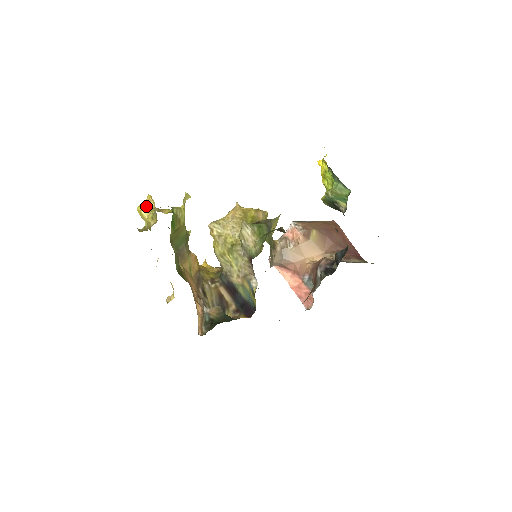
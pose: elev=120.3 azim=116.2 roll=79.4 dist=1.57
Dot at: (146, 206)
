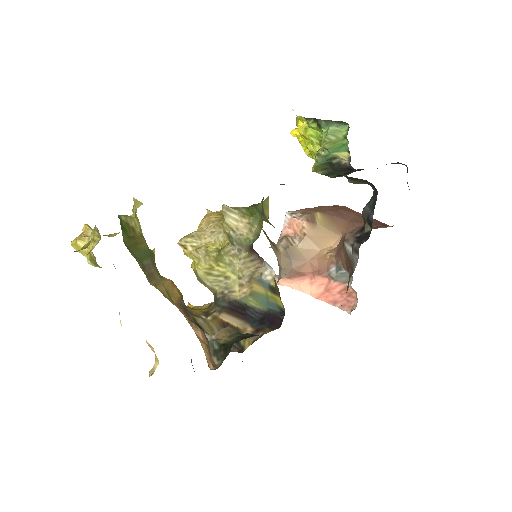
Dot at: (83, 236)
